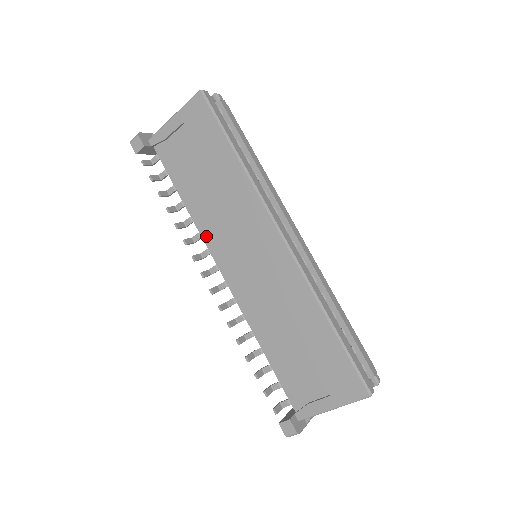
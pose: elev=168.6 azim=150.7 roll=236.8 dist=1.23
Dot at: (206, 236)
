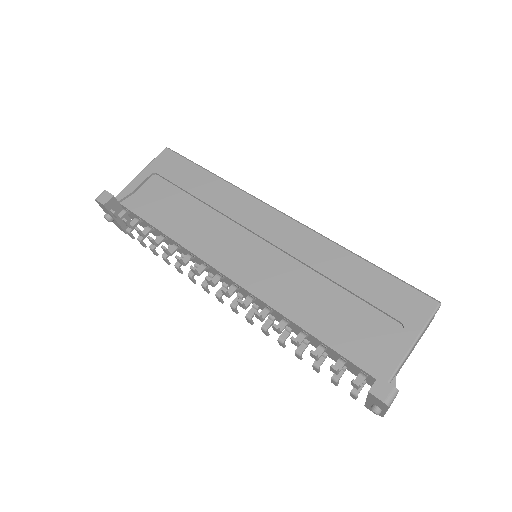
Dot at: (198, 250)
